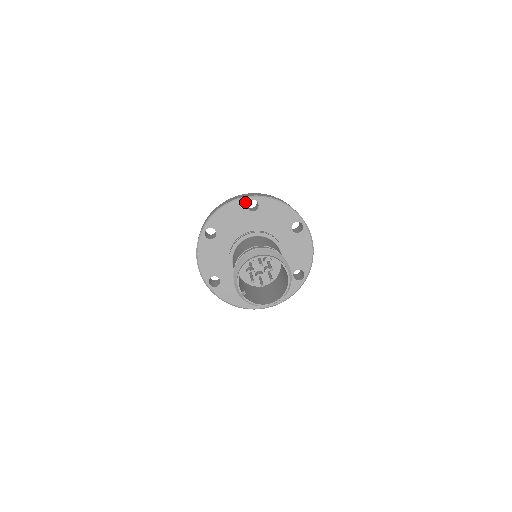
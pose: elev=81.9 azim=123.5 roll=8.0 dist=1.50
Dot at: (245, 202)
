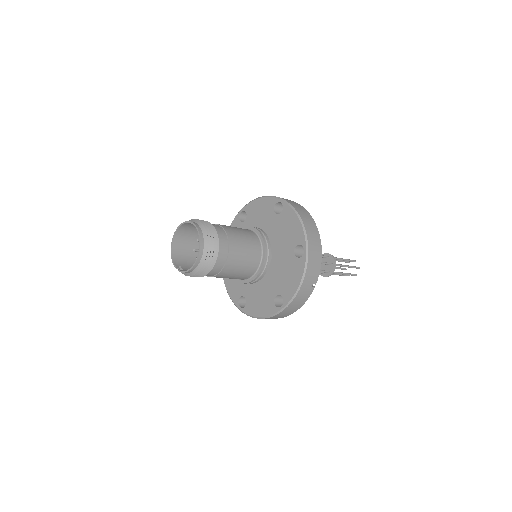
Dot at: (238, 218)
